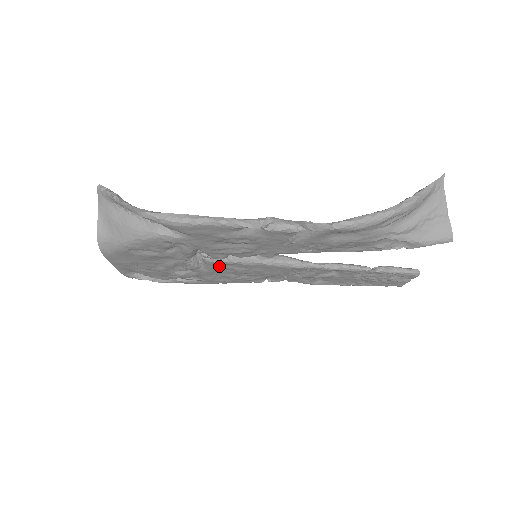
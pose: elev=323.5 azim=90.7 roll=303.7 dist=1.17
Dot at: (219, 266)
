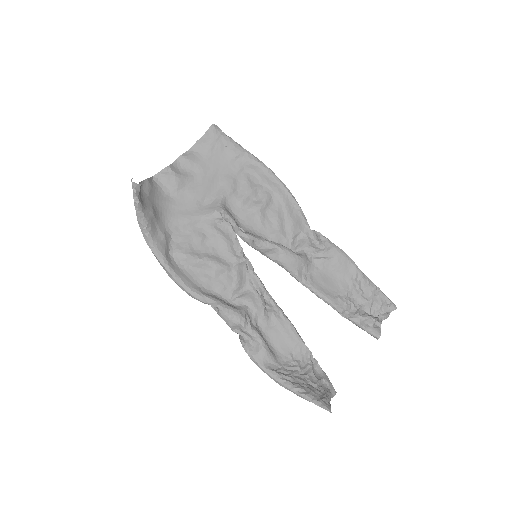
Dot at: (243, 224)
